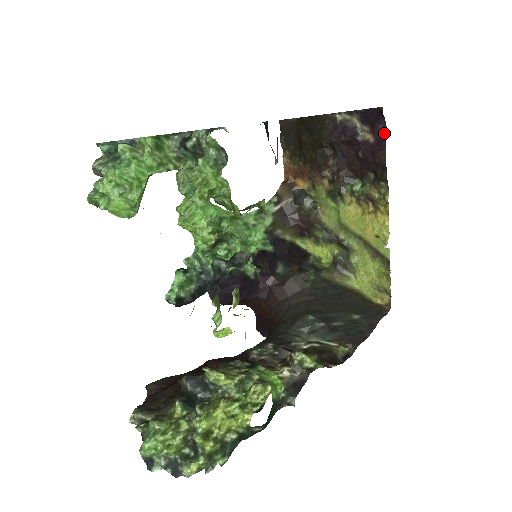
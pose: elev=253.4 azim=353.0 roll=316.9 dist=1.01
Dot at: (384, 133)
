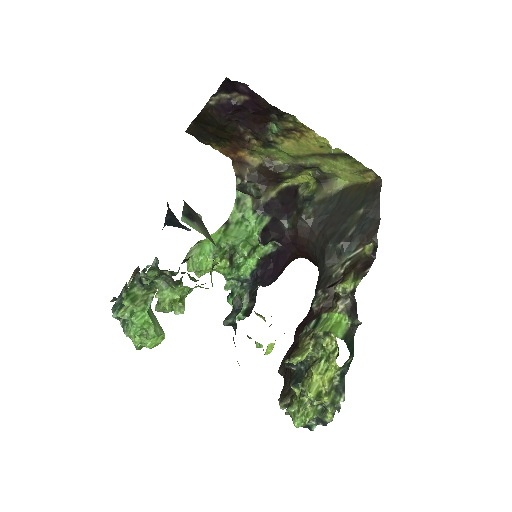
Dot at: (248, 89)
